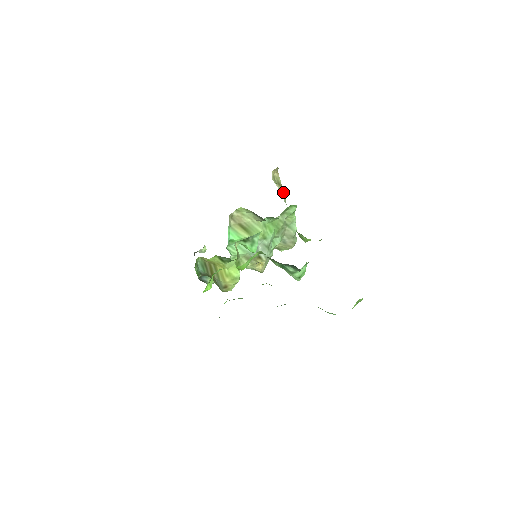
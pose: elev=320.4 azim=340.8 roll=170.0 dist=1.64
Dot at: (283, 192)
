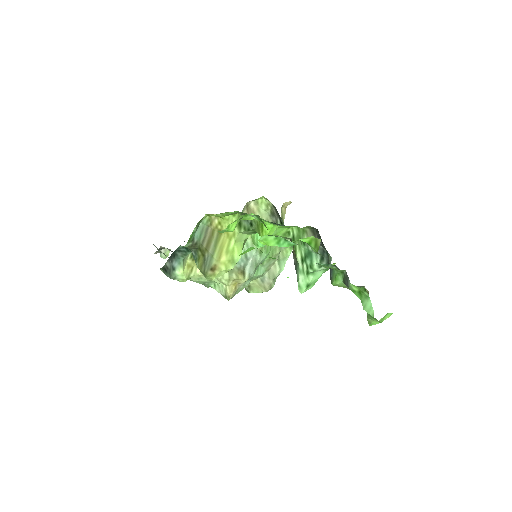
Dot at: occluded
